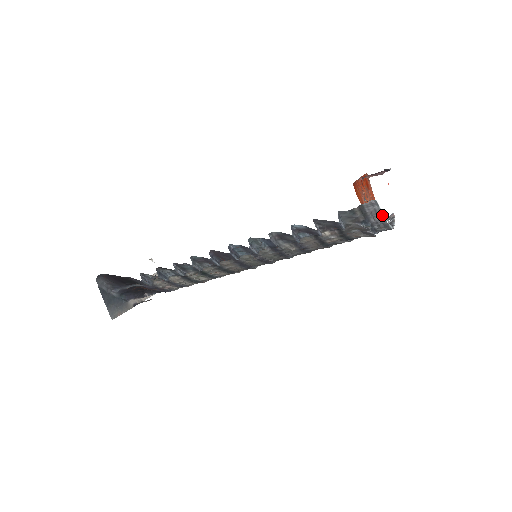
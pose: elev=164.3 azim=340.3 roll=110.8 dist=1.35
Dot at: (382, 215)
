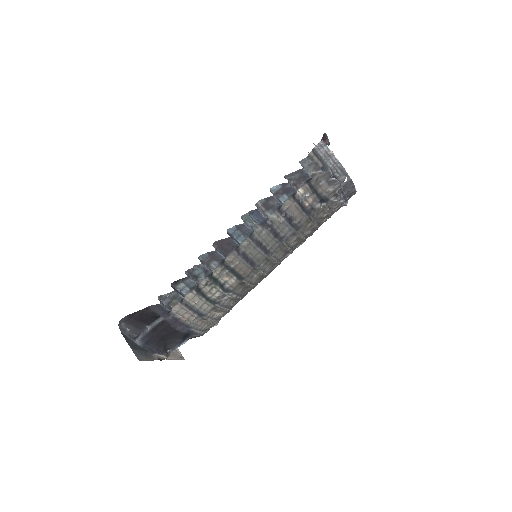
Dot at: (334, 156)
